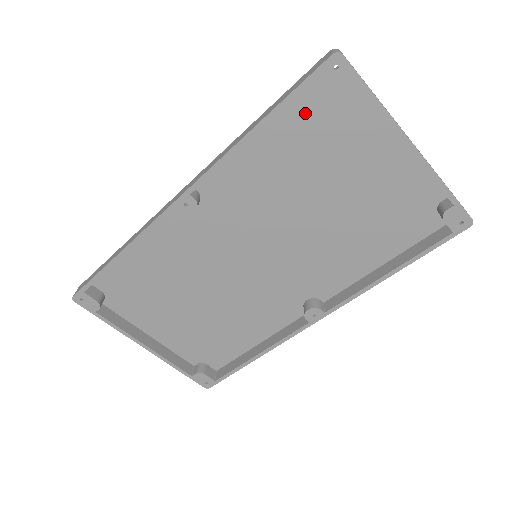
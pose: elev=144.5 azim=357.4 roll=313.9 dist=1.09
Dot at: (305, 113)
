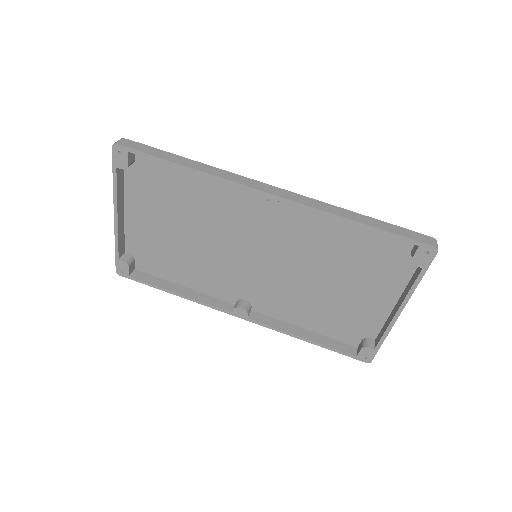
Dot at: (384, 241)
